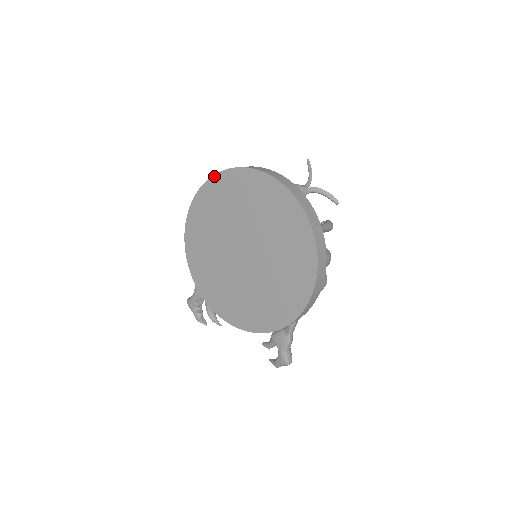
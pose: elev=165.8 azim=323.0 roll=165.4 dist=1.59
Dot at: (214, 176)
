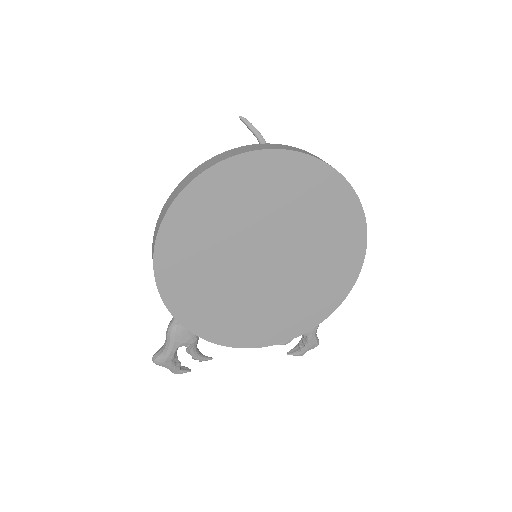
Dot at: (195, 180)
